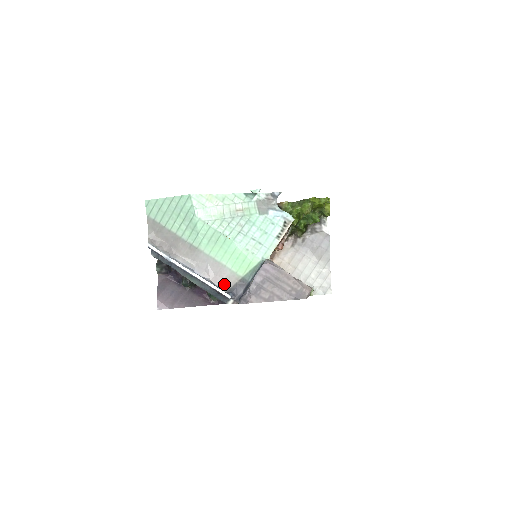
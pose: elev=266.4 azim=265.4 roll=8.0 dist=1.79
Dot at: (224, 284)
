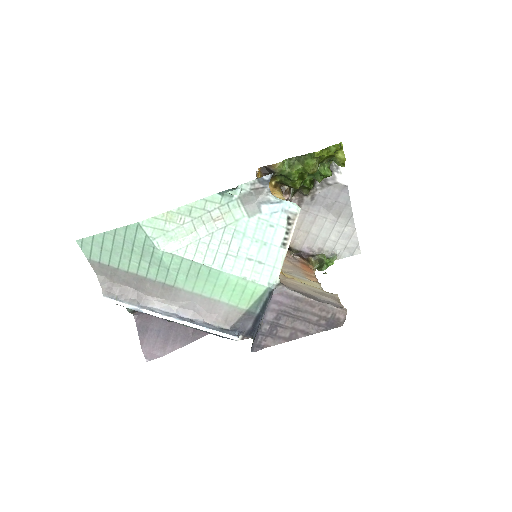
Dot at: (224, 321)
